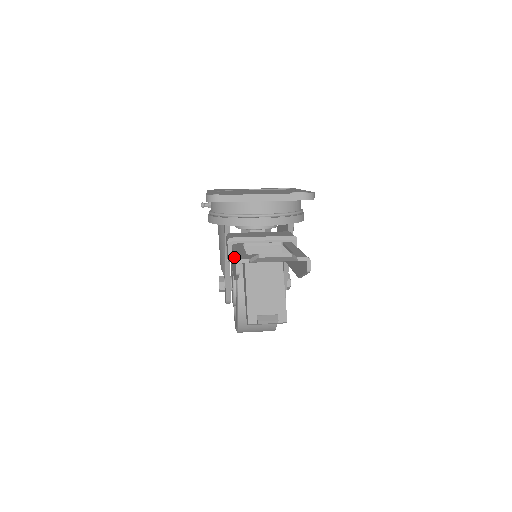
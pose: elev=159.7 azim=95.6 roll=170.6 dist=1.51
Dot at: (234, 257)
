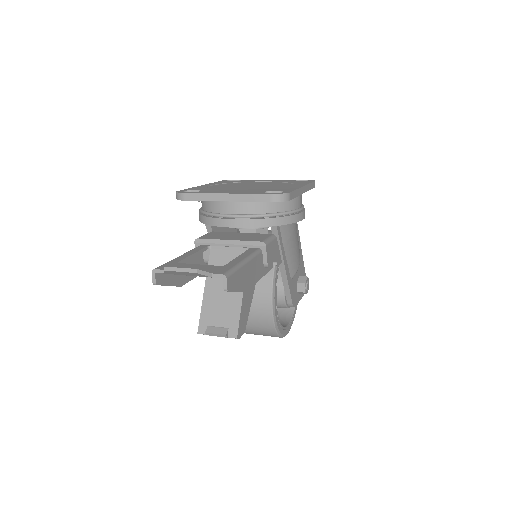
Dot at: occluded
